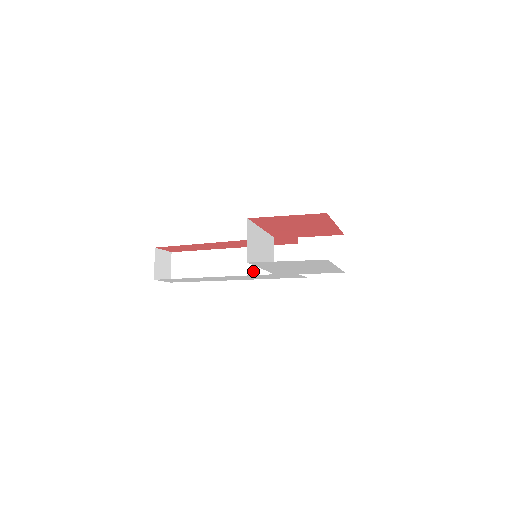
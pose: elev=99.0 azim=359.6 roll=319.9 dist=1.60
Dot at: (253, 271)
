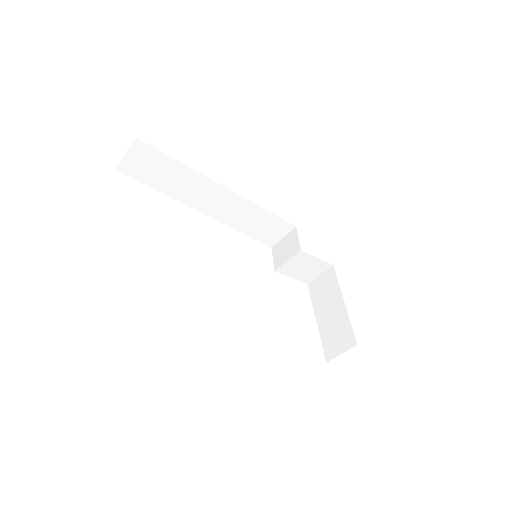
Dot at: (227, 217)
